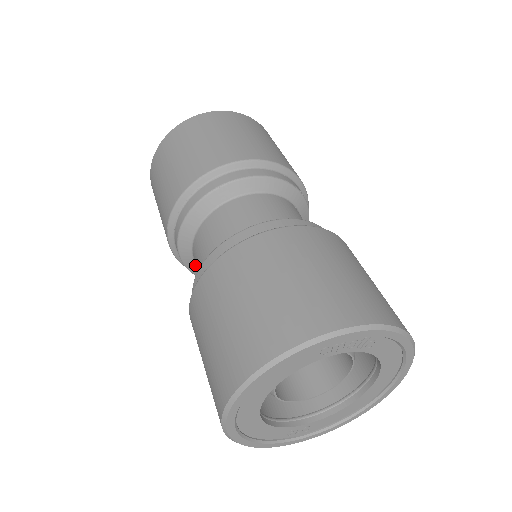
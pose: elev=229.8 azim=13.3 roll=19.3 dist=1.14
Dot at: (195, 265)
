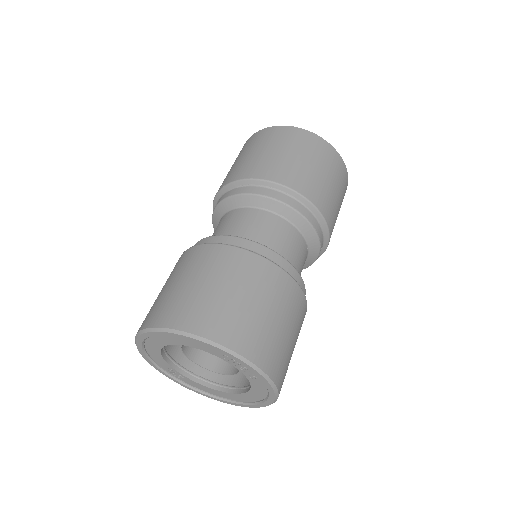
Dot at: (218, 222)
